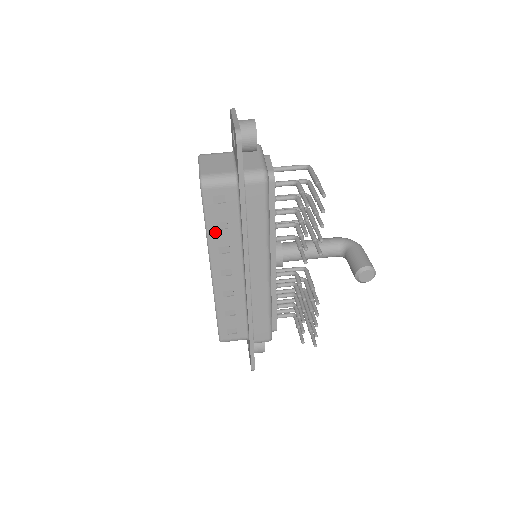
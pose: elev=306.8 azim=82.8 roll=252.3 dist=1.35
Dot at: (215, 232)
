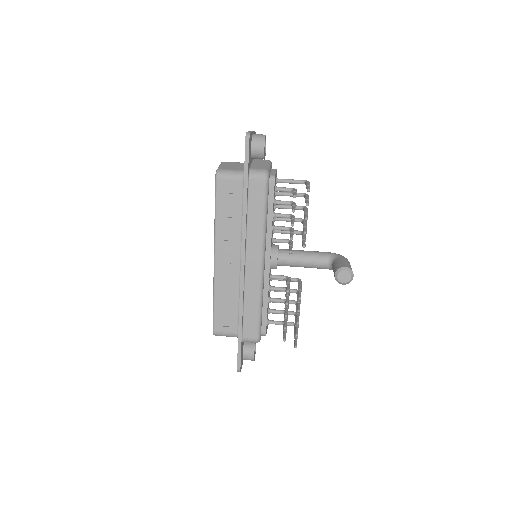
Dot at: (222, 219)
